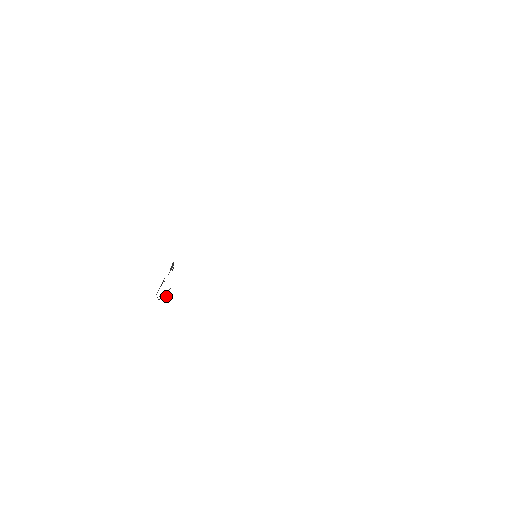
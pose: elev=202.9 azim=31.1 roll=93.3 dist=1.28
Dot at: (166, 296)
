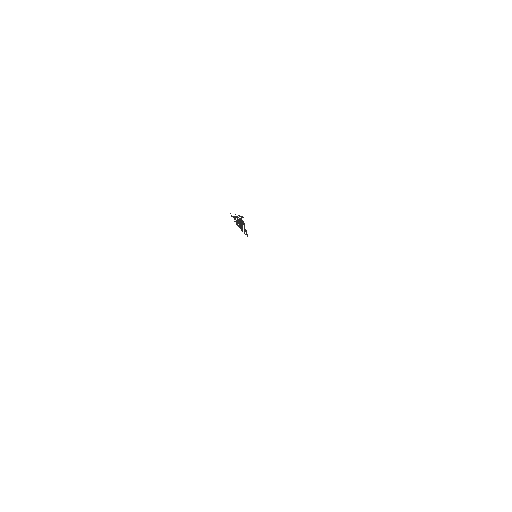
Dot at: (244, 229)
